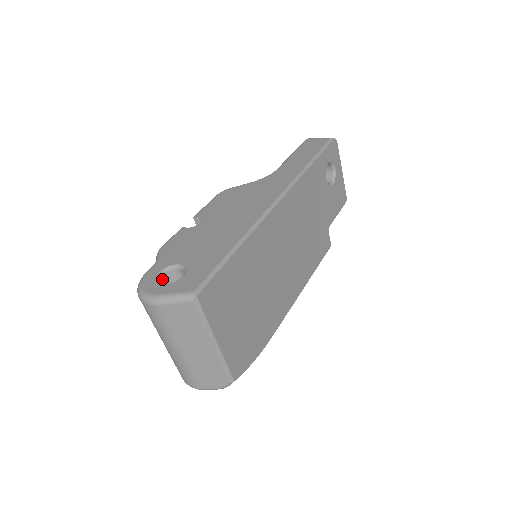
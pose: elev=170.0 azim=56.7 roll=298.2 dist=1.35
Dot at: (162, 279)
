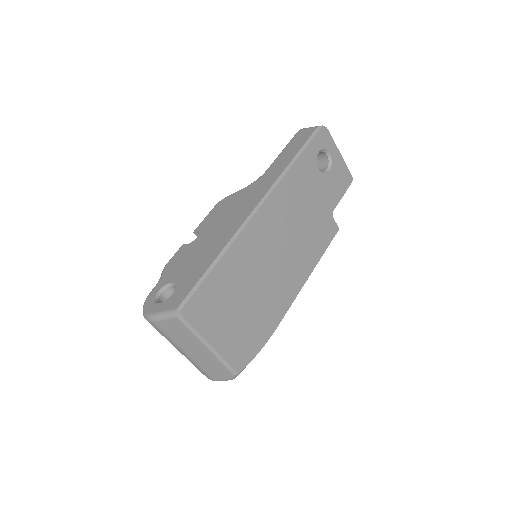
Dot at: (162, 297)
